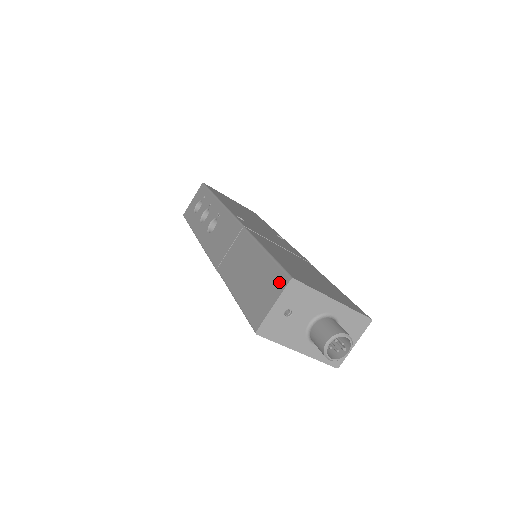
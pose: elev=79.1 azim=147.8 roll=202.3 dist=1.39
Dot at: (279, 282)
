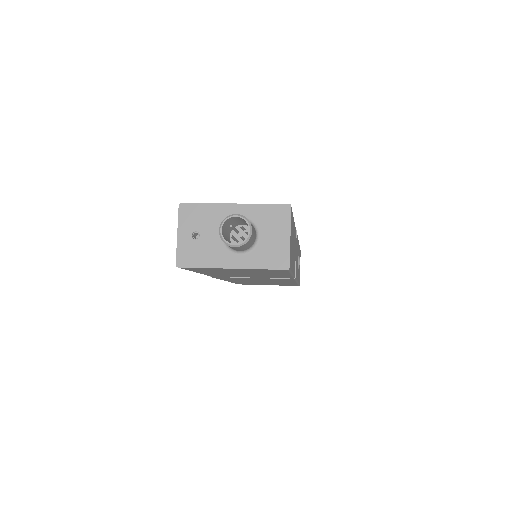
Dot at: occluded
